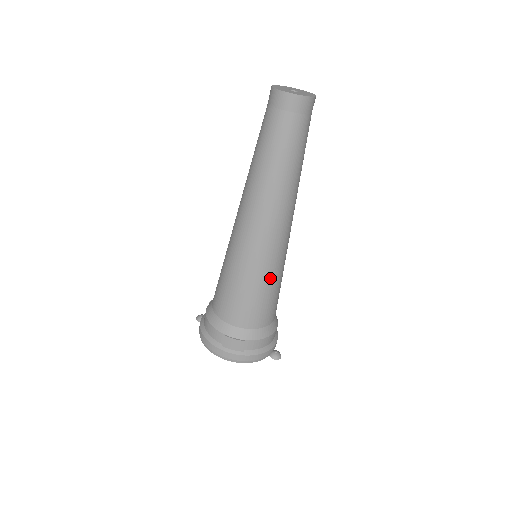
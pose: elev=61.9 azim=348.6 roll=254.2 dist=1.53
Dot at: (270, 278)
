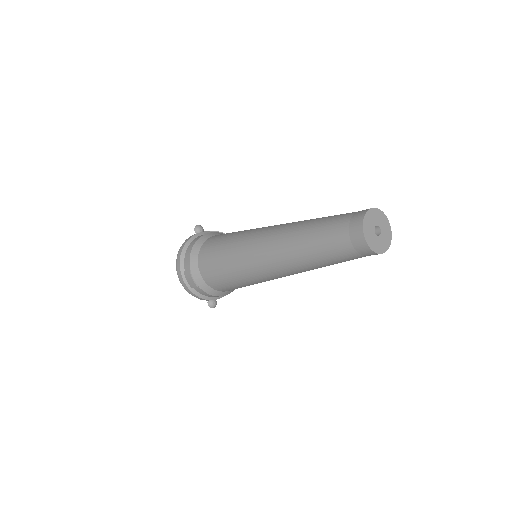
Dot at: (245, 282)
